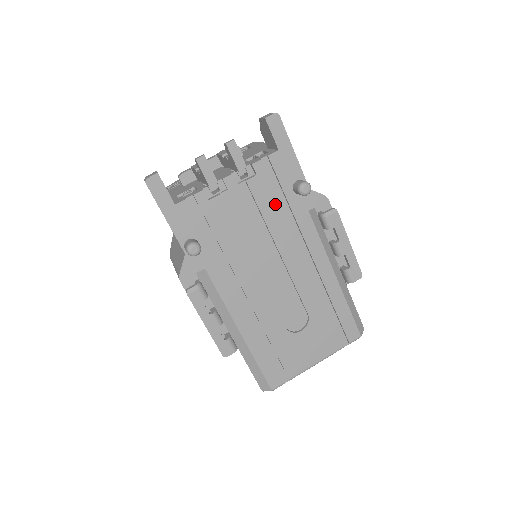
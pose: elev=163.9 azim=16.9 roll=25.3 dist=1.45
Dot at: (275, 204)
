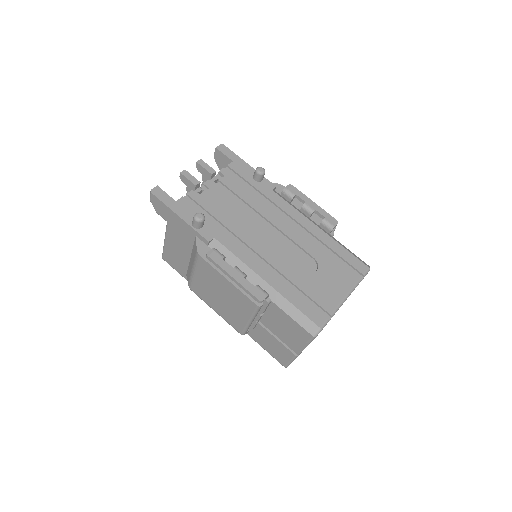
Dot at: (246, 190)
